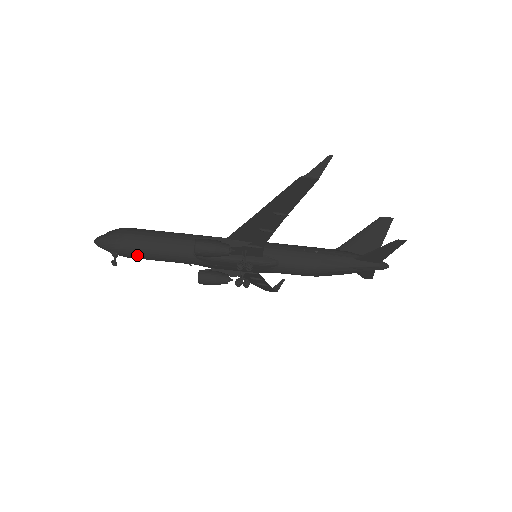
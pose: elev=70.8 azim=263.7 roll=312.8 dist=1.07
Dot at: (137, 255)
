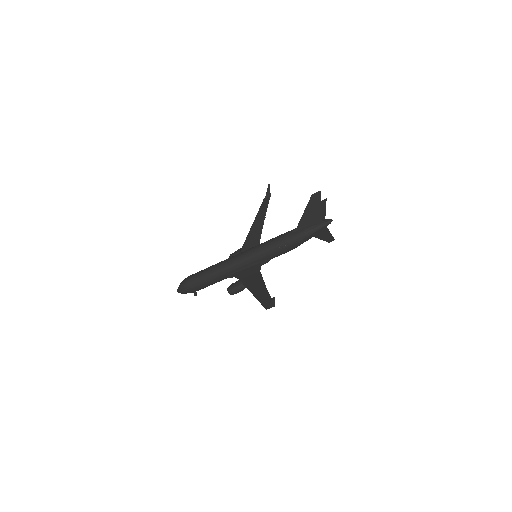
Dot at: occluded
